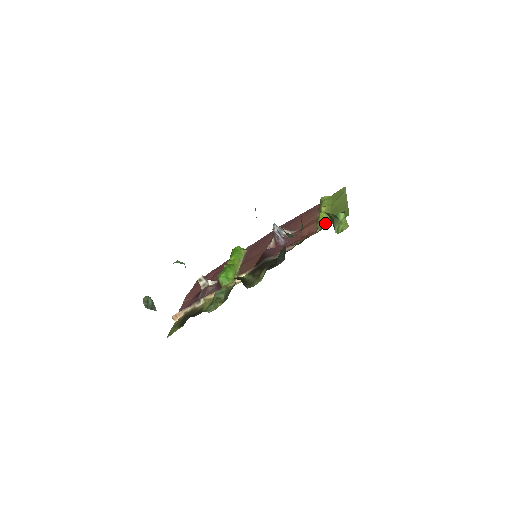
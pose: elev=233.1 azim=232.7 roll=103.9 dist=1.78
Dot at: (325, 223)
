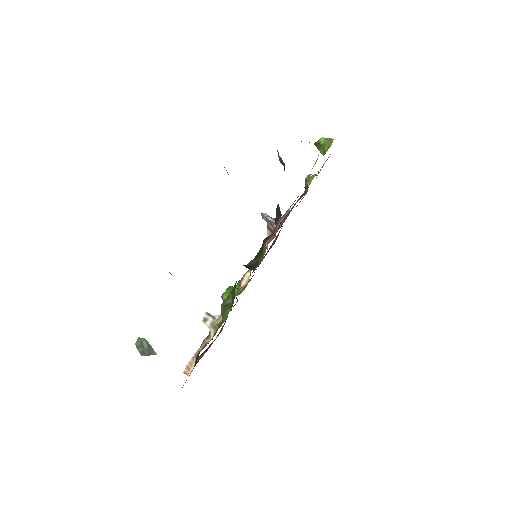
Dot at: occluded
